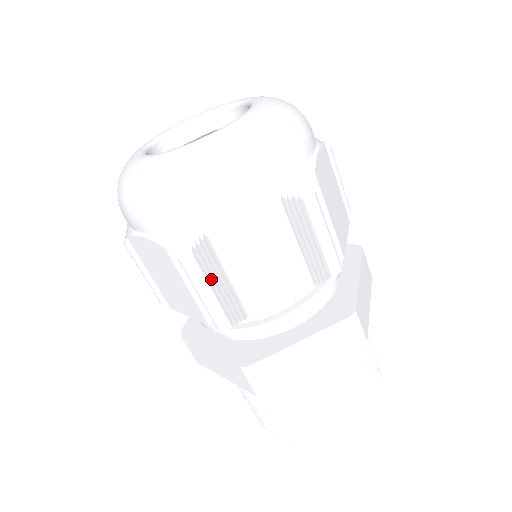
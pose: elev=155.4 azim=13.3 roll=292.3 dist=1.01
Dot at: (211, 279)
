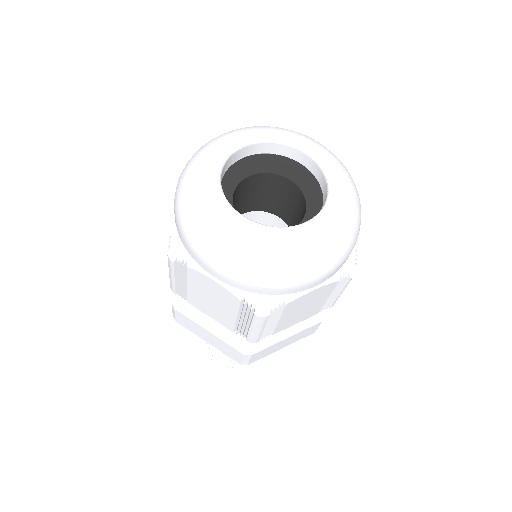
Dot at: (178, 275)
